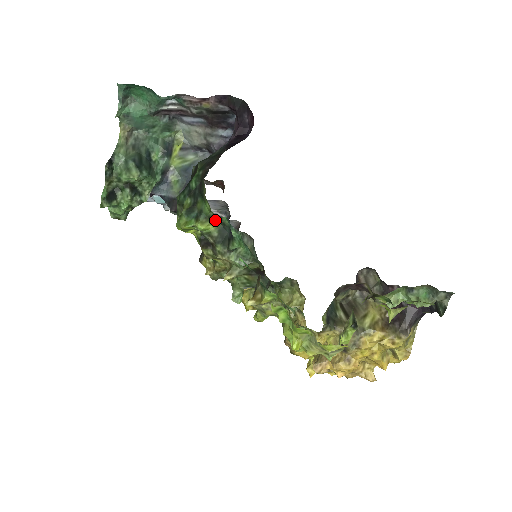
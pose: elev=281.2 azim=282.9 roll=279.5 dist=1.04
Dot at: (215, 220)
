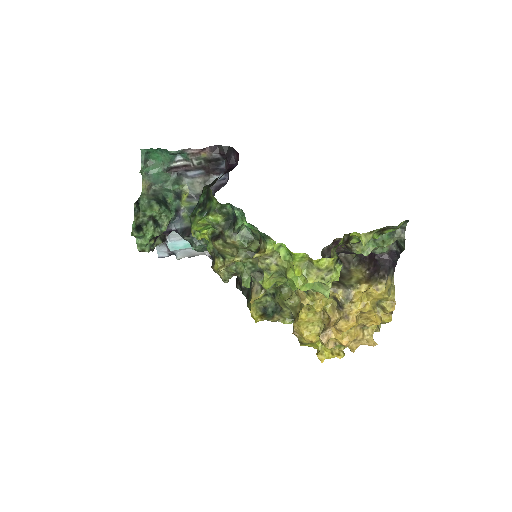
Dot at: (221, 211)
